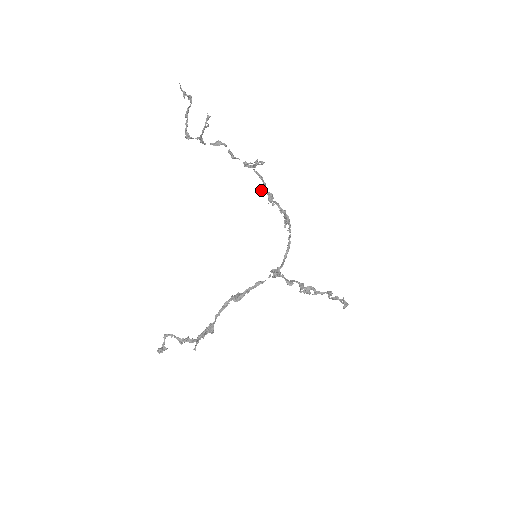
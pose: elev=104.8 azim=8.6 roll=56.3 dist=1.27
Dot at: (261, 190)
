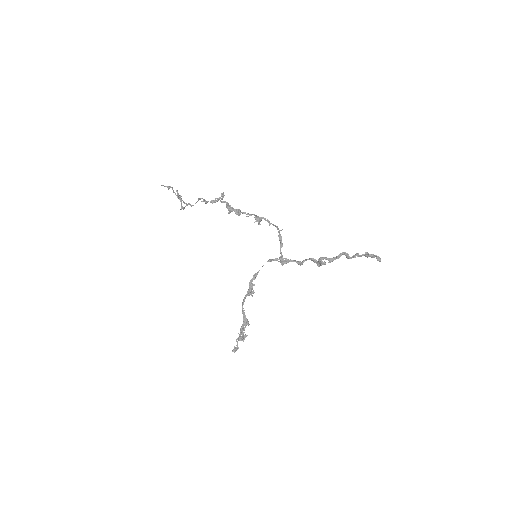
Dot at: (230, 211)
